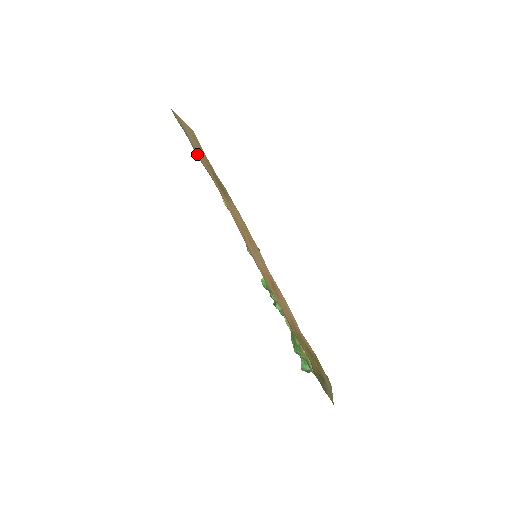
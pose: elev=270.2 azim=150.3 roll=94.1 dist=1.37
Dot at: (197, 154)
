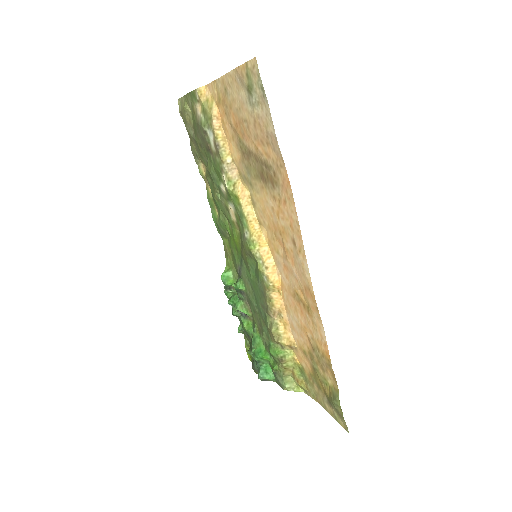
Dot at: (270, 132)
